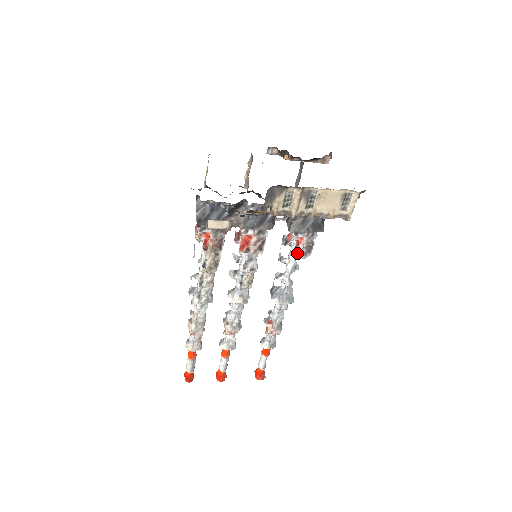
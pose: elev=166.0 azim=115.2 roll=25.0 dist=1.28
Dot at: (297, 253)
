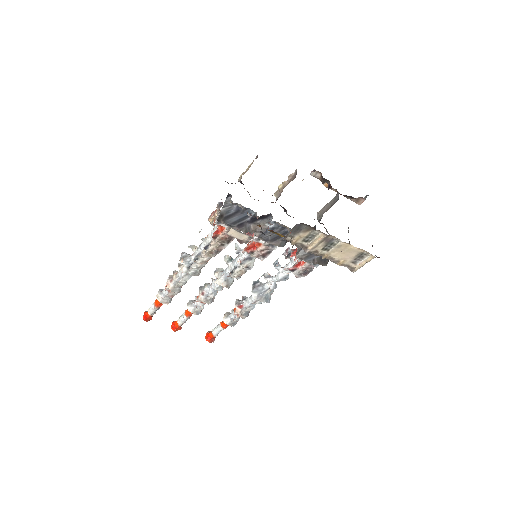
Dot at: (294, 271)
